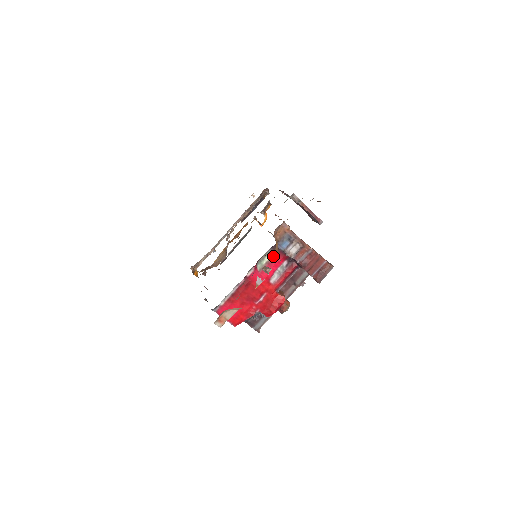
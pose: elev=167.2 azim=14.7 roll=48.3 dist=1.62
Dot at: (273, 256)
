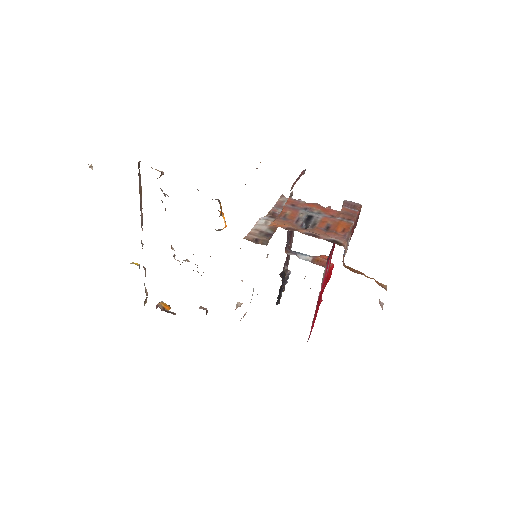
Dot at: (326, 265)
